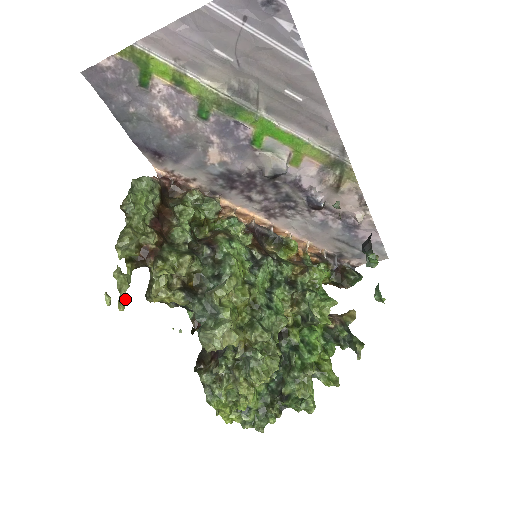
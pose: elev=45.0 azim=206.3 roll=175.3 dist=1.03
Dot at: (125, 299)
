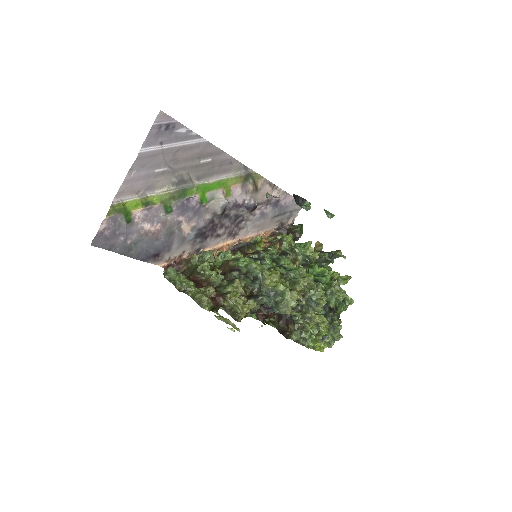
Dot at: (235, 325)
